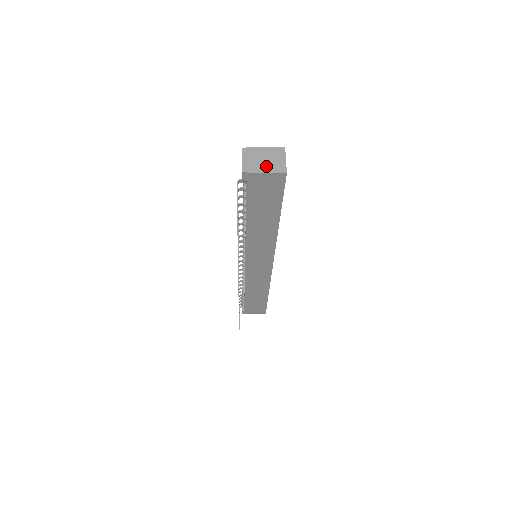
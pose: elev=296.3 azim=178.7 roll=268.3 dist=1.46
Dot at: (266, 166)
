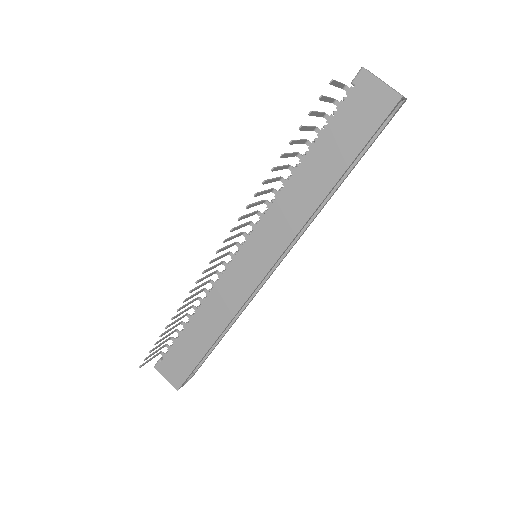
Dot at: occluded
